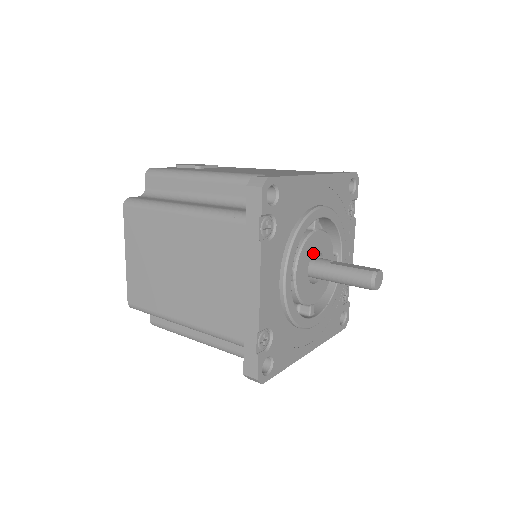
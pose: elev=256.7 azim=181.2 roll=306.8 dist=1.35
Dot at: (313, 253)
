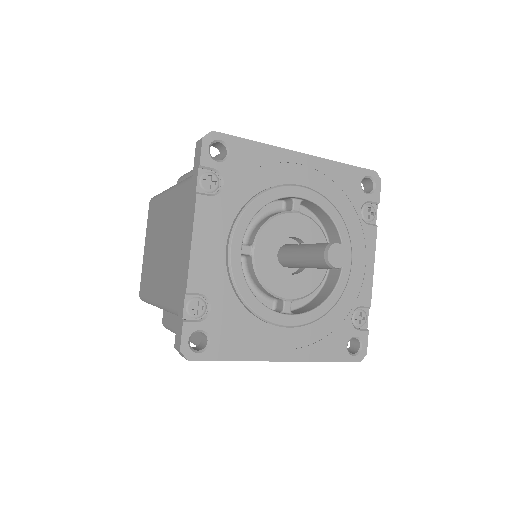
Dot at: (288, 236)
